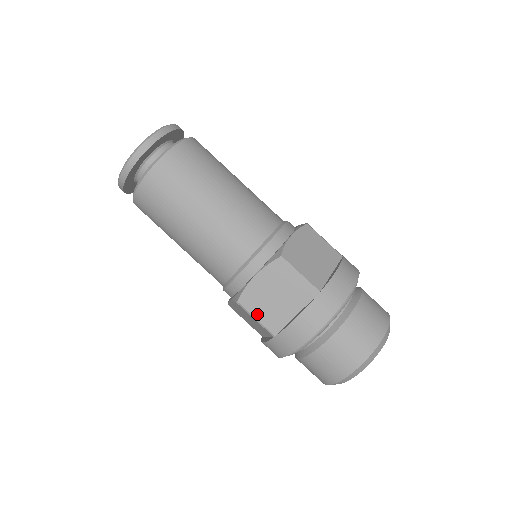
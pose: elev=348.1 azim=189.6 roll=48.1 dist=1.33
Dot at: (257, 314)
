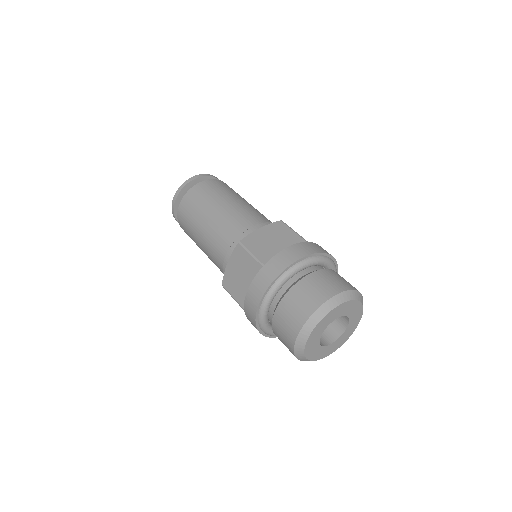
Dot at: (233, 293)
